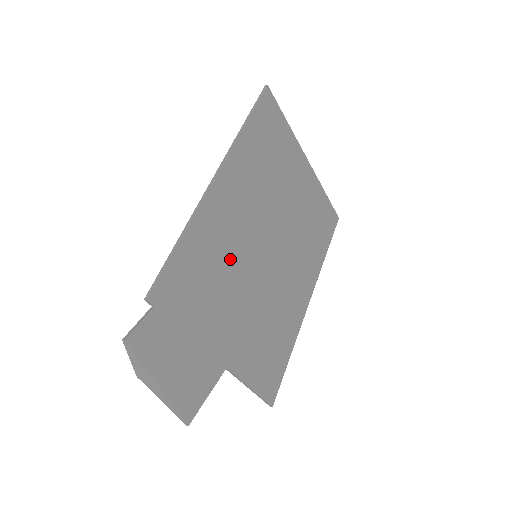
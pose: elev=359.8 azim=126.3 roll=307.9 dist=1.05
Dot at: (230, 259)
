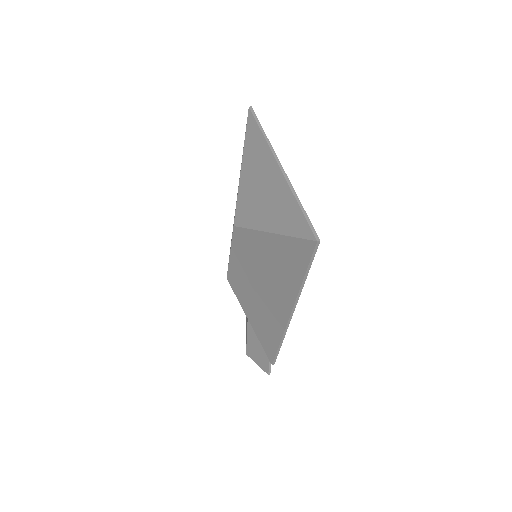
Dot at: occluded
